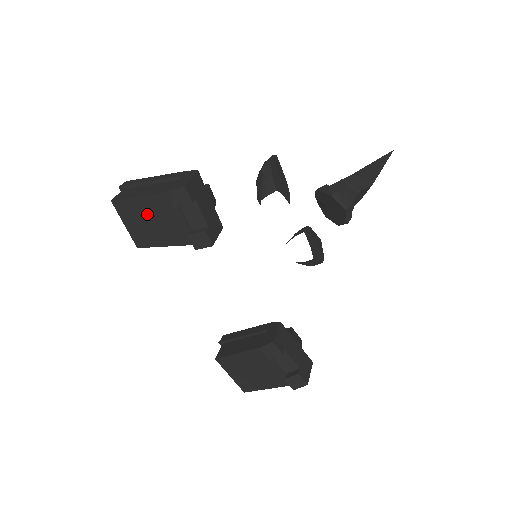
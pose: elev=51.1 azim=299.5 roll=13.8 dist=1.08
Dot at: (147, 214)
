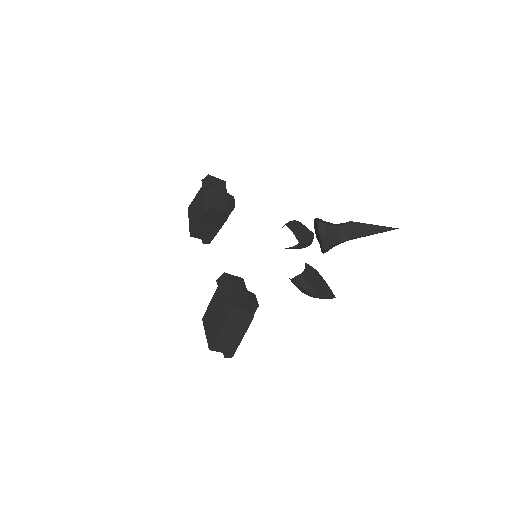
Dot at: (196, 206)
